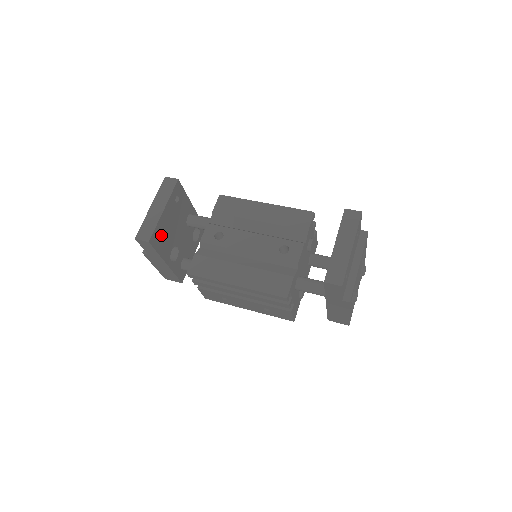
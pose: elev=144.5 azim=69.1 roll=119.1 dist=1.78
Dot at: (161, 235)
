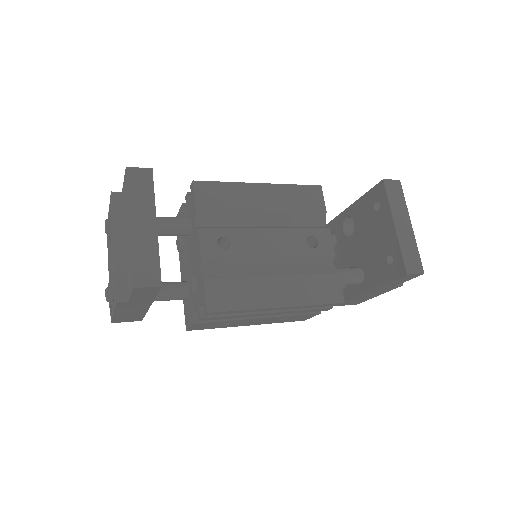
Dot at: occluded
